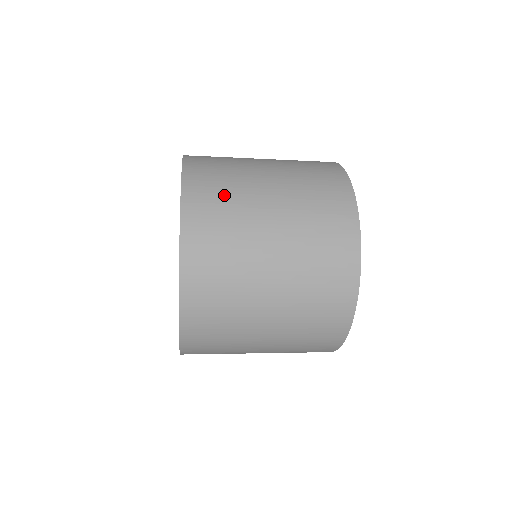
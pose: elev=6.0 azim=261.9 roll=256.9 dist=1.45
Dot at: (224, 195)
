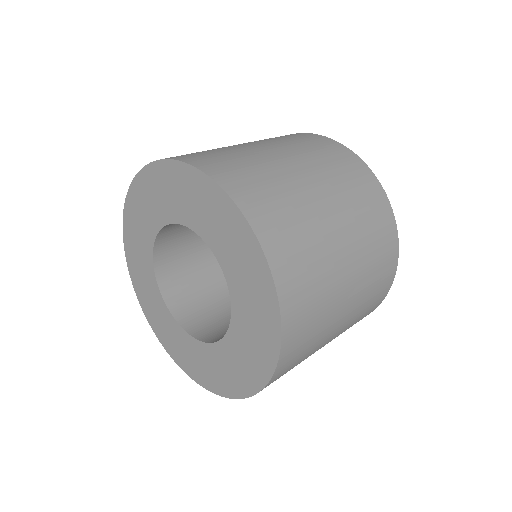
Dot at: (263, 179)
